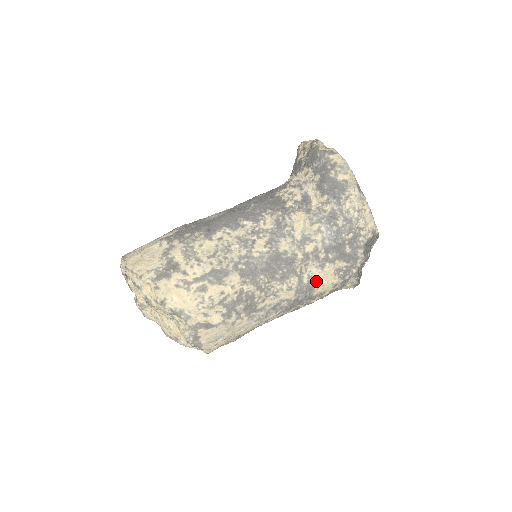
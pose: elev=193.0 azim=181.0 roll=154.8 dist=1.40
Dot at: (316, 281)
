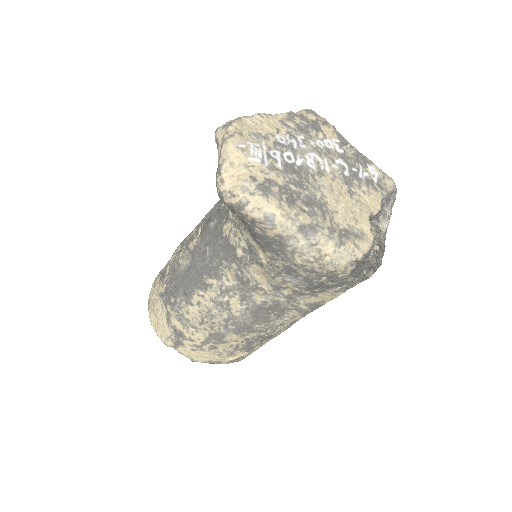
Dot at: (318, 303)
